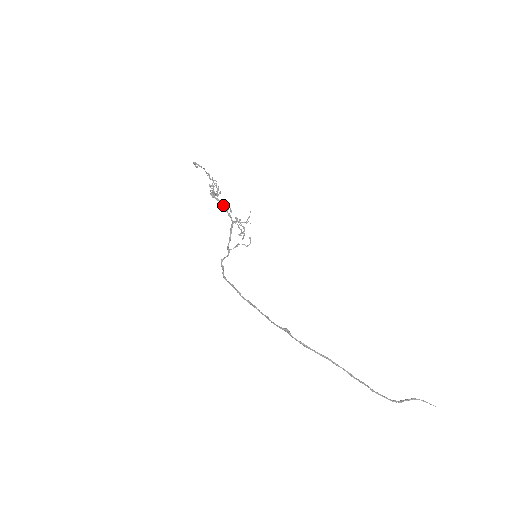
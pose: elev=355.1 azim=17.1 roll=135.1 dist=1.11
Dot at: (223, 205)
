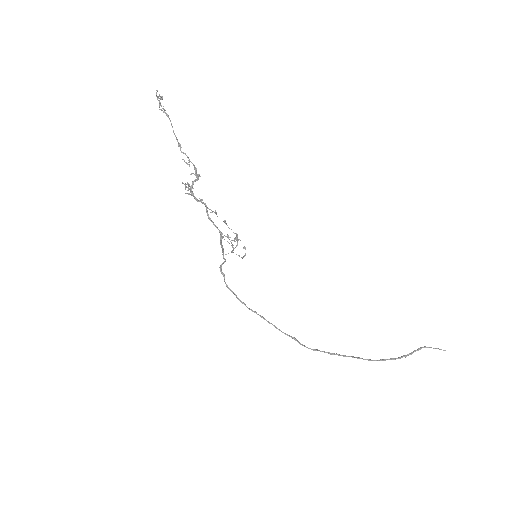
Dot at: occluded
